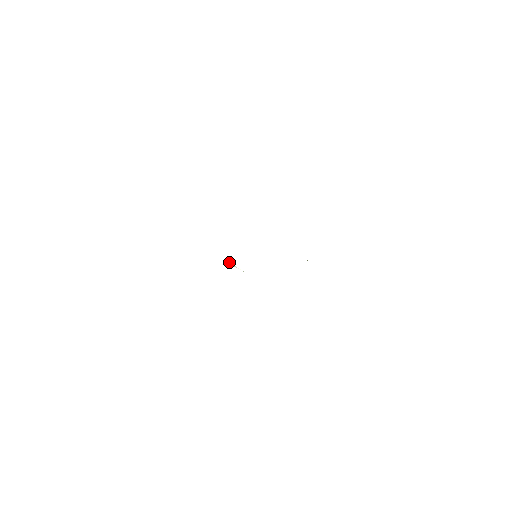
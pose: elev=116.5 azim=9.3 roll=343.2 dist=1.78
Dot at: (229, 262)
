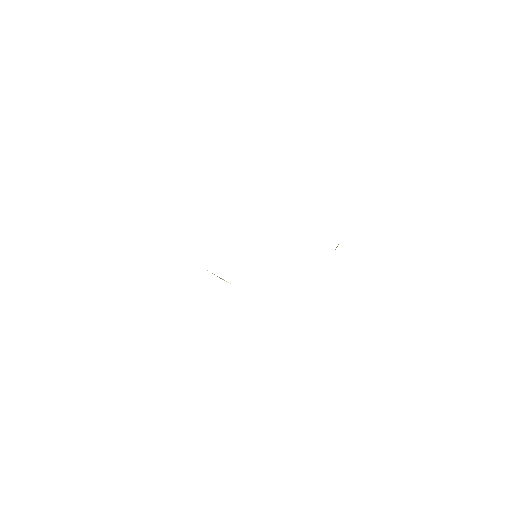
Dot at: occluded
